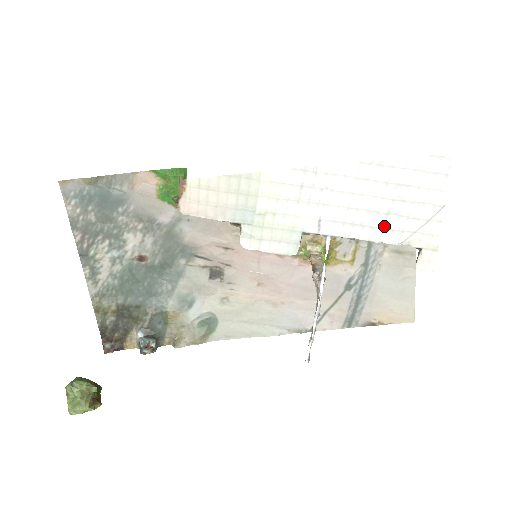
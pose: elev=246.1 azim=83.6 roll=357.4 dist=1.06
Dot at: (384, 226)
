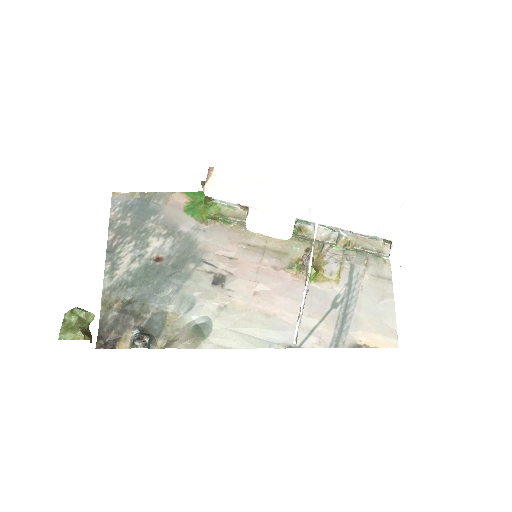
Dot at: (360, 217)
